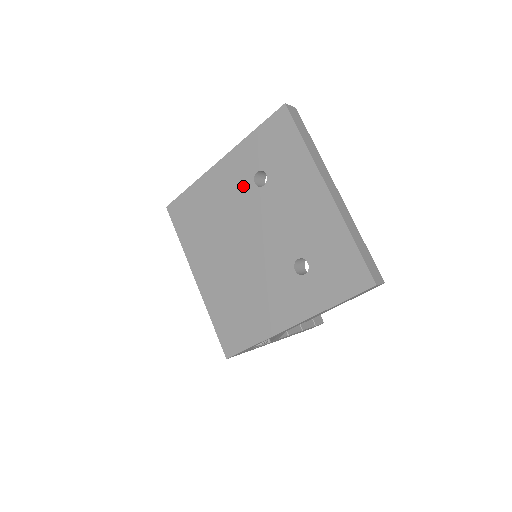
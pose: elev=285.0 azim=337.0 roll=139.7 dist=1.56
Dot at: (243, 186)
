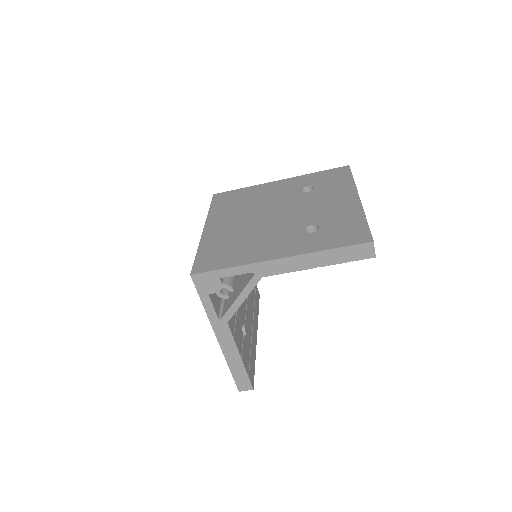
Dot at: (290, 191)
